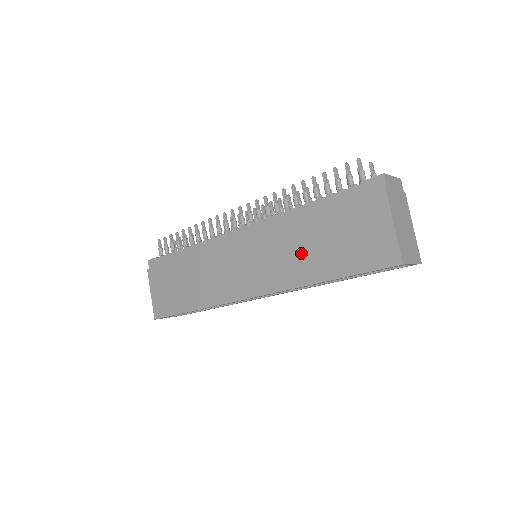
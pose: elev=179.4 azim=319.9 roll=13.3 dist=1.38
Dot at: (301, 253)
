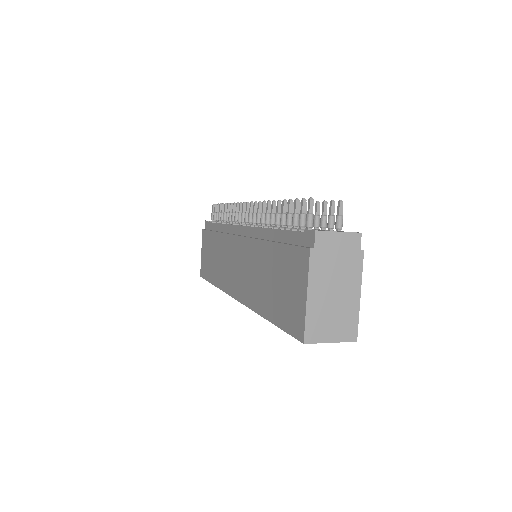
Dot at: (259, 279)
